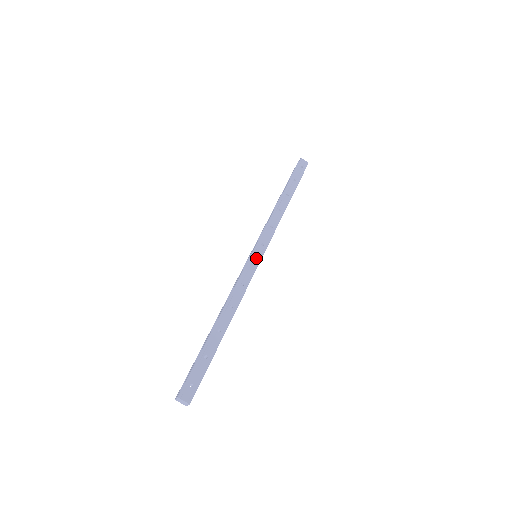
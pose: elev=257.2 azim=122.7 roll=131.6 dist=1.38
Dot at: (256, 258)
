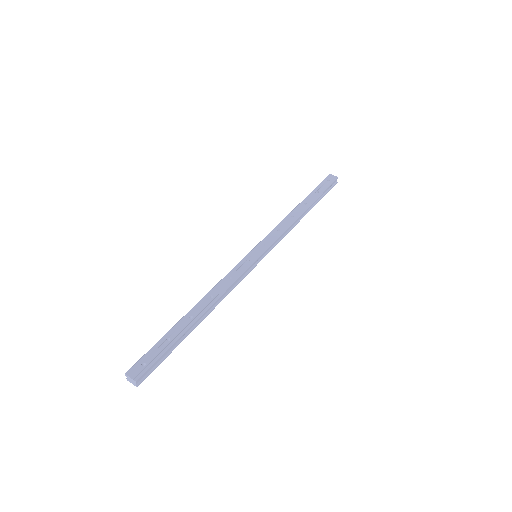
Dot at: (253, 256)
